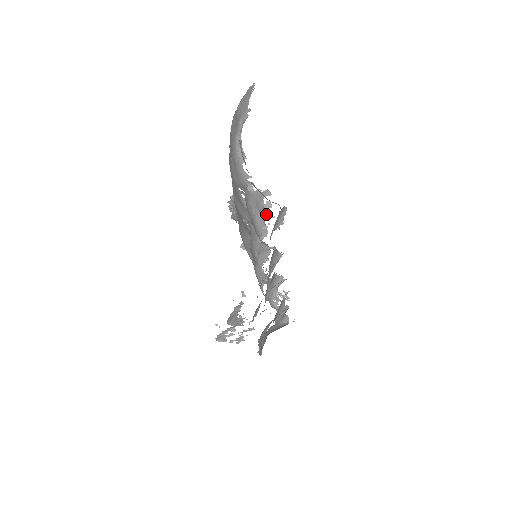
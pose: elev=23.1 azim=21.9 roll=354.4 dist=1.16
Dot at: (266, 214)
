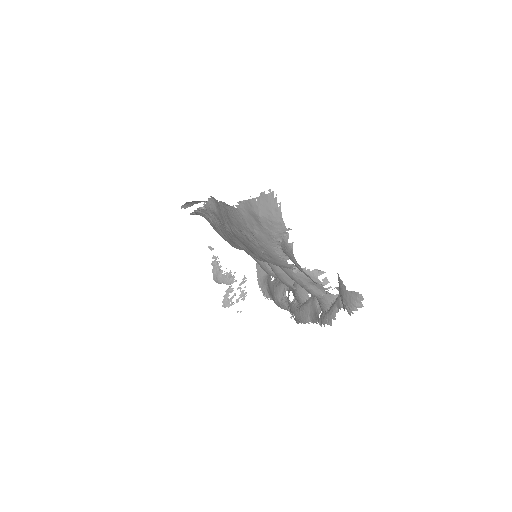
Dot at: (325, 288)
